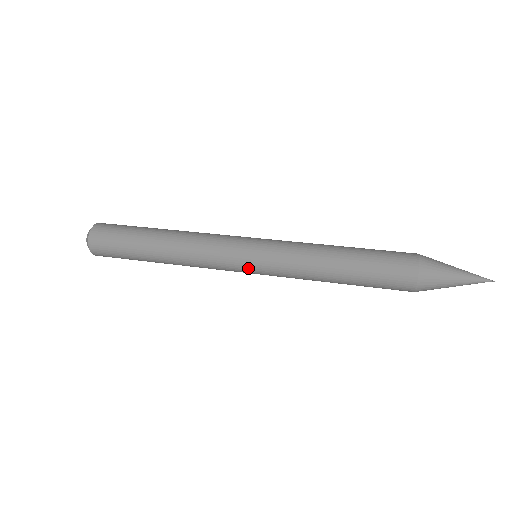
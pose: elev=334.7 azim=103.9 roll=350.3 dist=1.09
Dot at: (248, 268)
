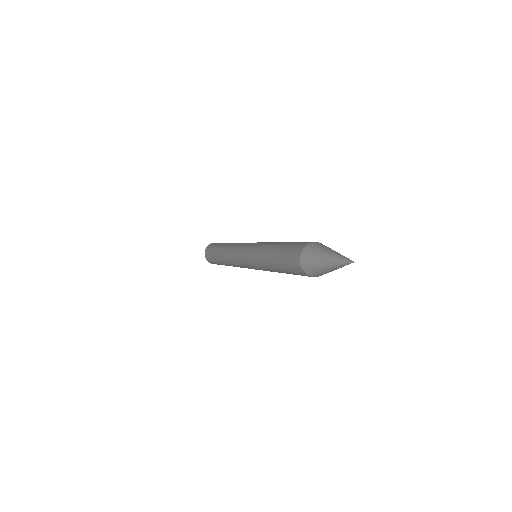
Dot at: (244, 251)
